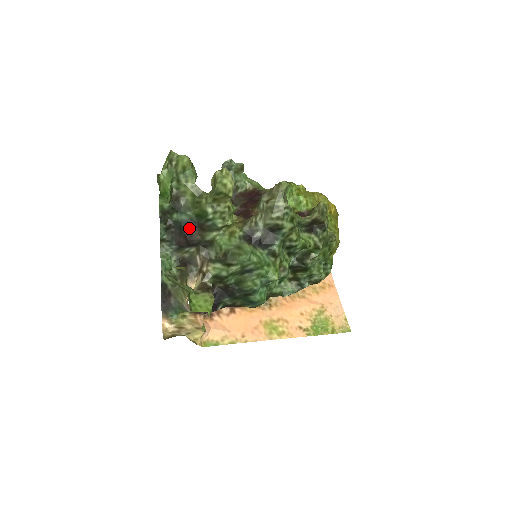
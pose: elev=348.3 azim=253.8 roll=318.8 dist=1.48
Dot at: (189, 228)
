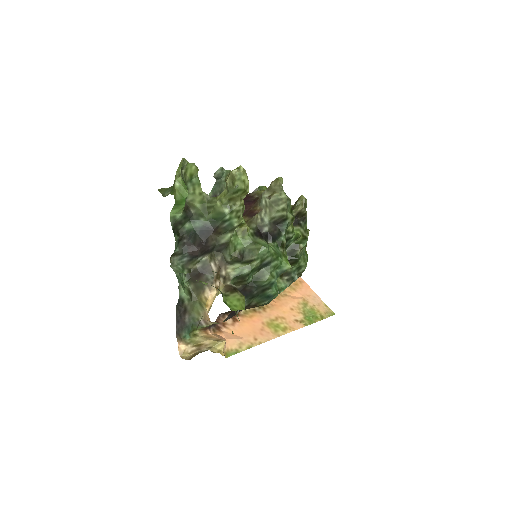
Dot at: (204, 234)
